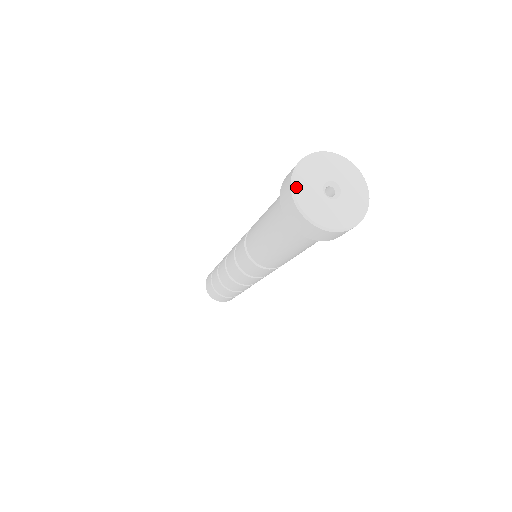
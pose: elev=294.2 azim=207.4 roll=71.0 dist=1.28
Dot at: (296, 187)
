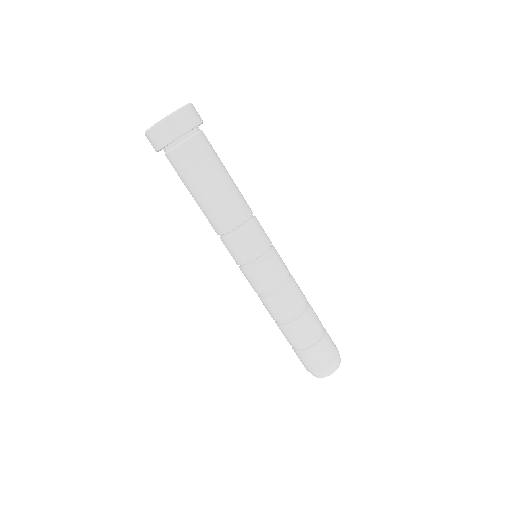
Dot at: occluded
